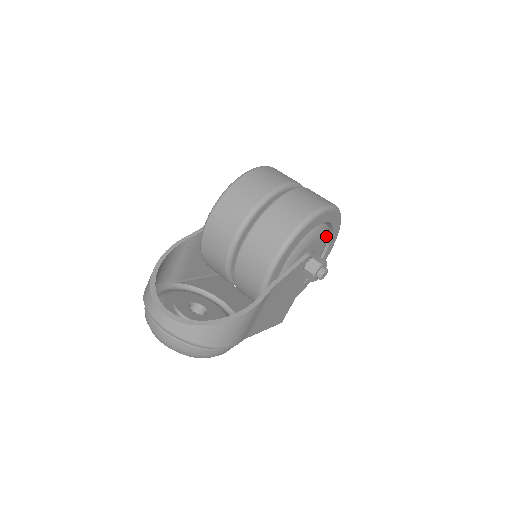
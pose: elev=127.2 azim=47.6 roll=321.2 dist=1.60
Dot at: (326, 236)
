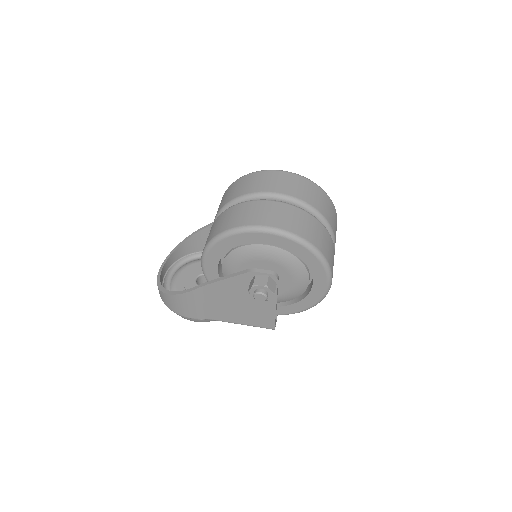
Dot at: (287, 260)
